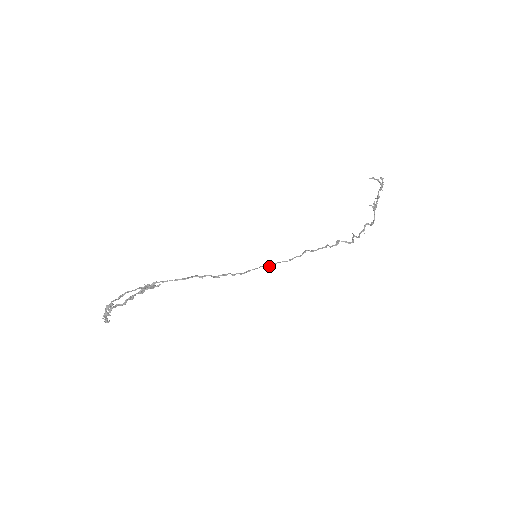
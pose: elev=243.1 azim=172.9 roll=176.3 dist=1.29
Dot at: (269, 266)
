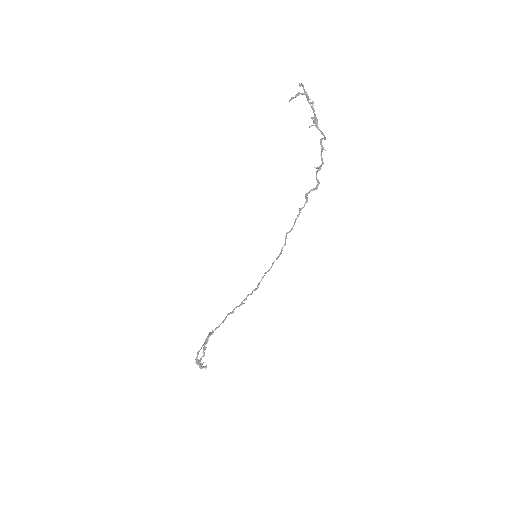
Dot at: (269, 270)
